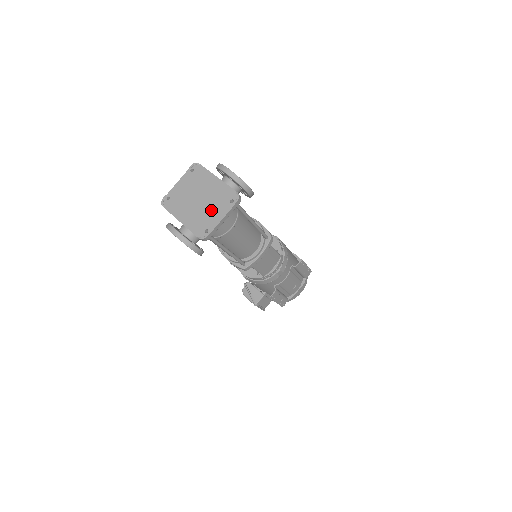
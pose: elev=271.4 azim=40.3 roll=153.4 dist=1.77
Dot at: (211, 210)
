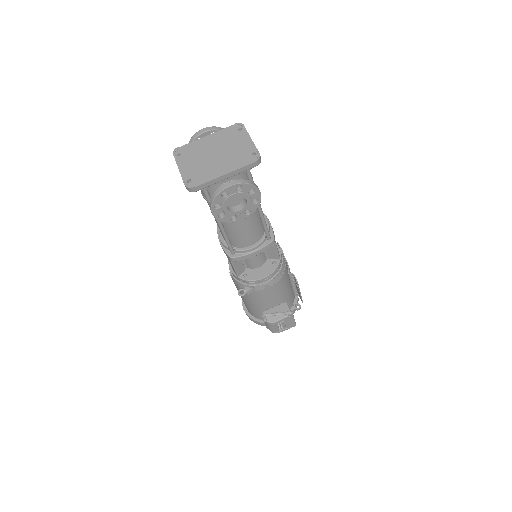
Dot at: (235, 146)
